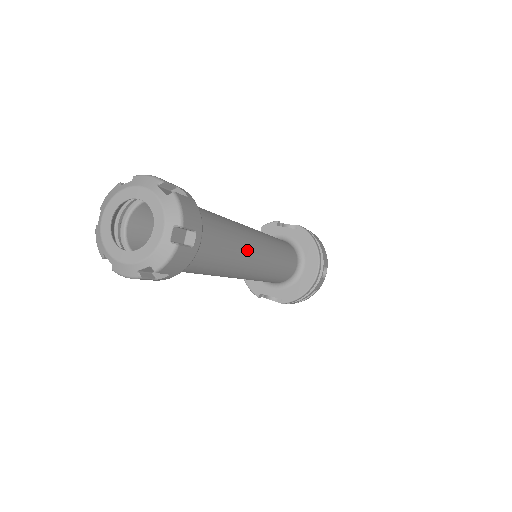
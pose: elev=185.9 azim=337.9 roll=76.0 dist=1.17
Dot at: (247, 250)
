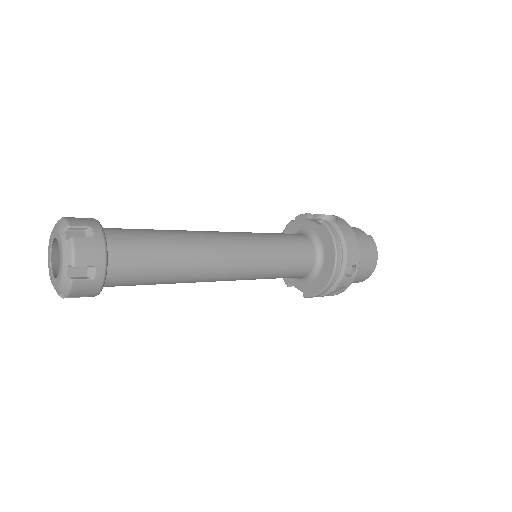
Dot at: (203, 264)
